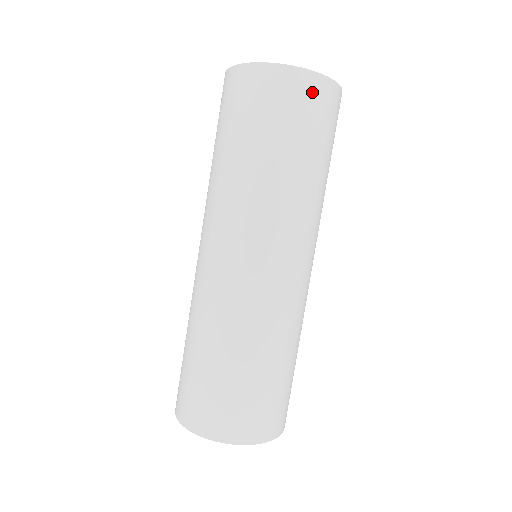
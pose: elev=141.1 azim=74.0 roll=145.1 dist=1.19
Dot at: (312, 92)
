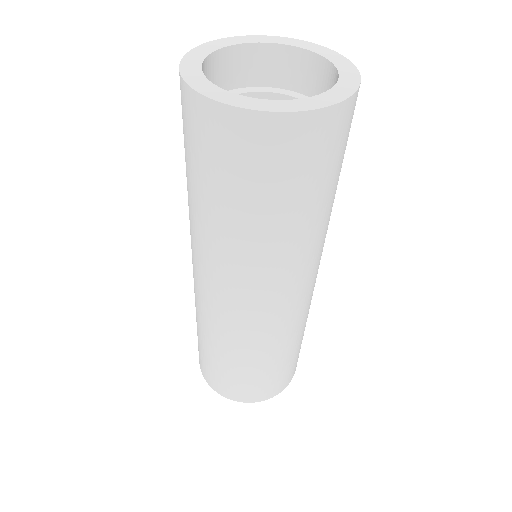
Dot at: (293, 139)
